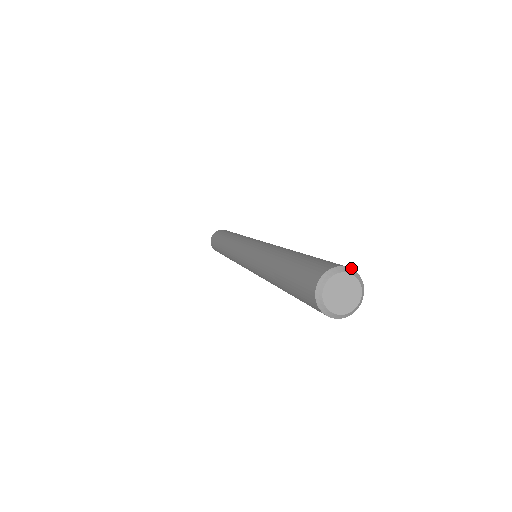
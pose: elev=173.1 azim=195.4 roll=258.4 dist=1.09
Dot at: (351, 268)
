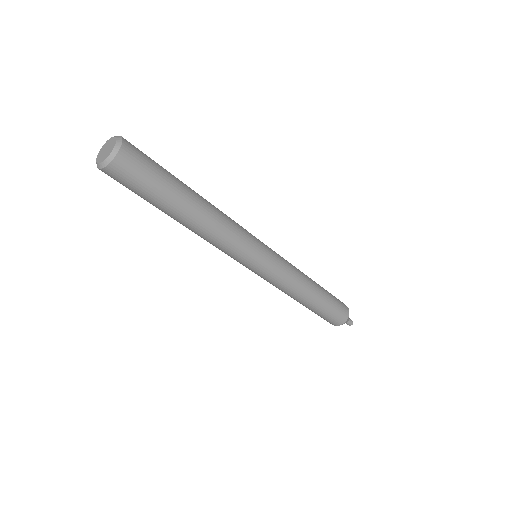
Dot at: (122, 137)
